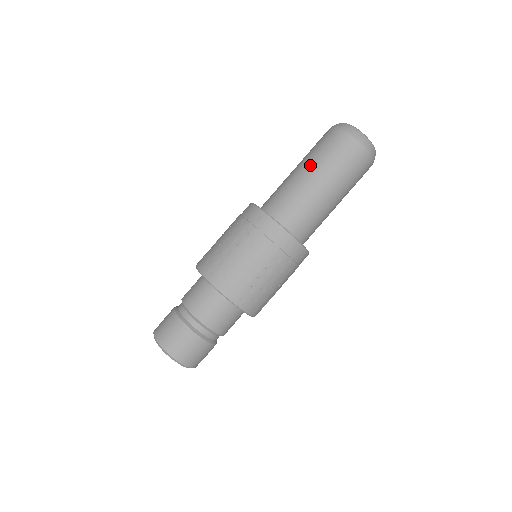
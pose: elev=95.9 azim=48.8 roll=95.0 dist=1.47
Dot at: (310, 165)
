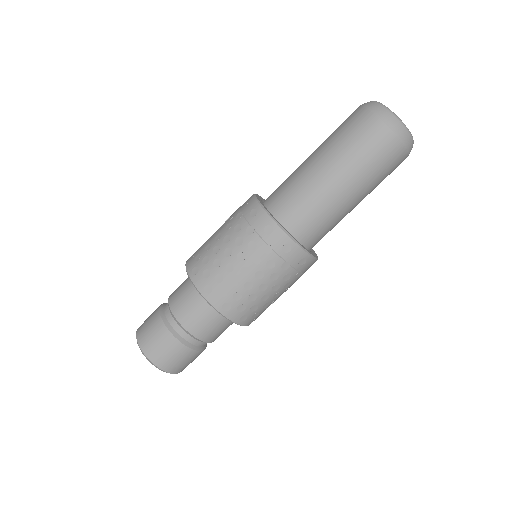
Dot at: (324, 152)
